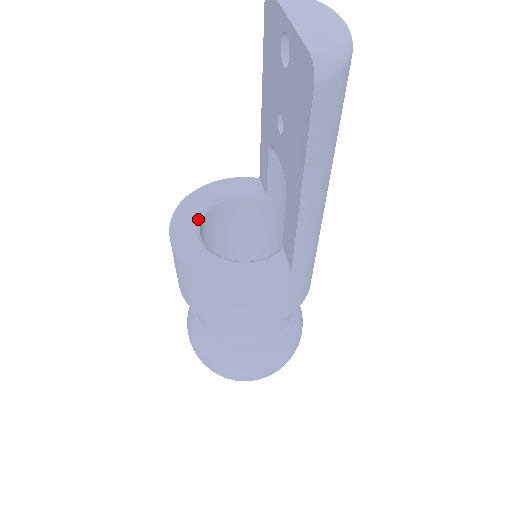
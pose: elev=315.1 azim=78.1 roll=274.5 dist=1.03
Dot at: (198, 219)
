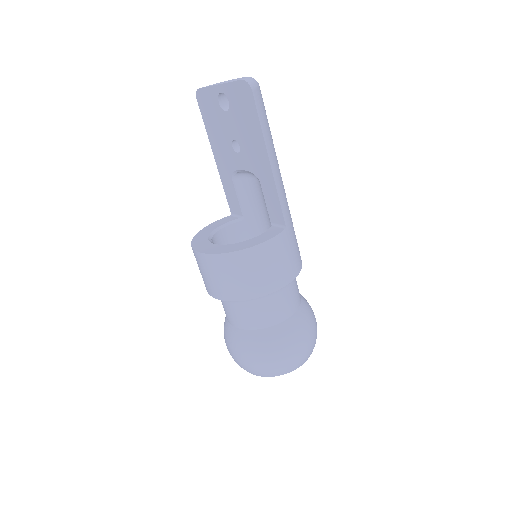
Dot at: (209, 241)
